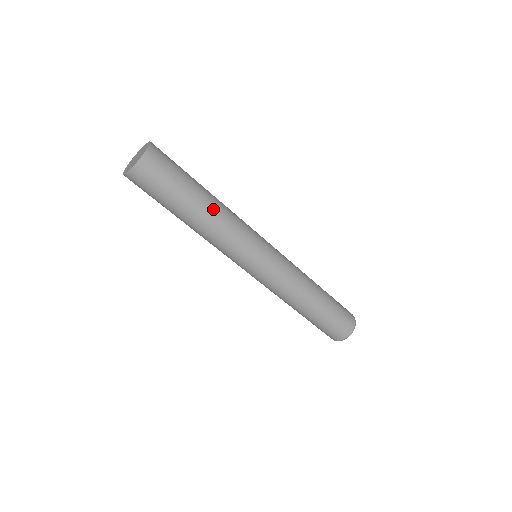
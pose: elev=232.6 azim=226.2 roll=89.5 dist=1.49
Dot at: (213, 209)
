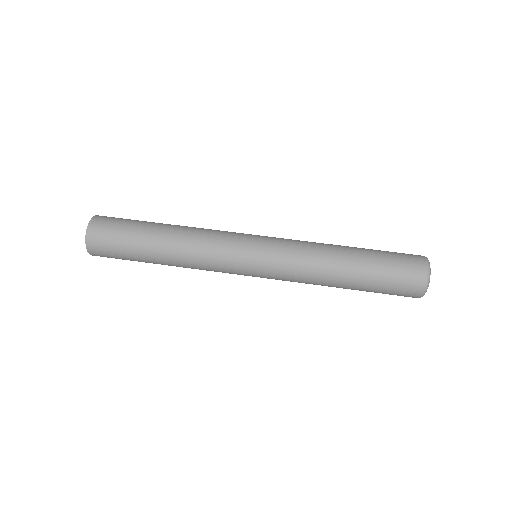
Dot at: (172, 247)
